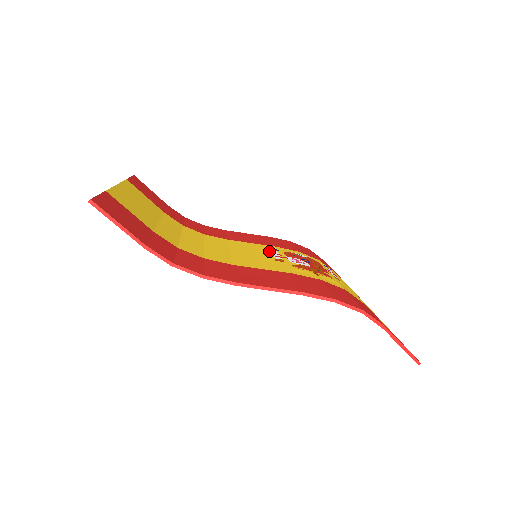
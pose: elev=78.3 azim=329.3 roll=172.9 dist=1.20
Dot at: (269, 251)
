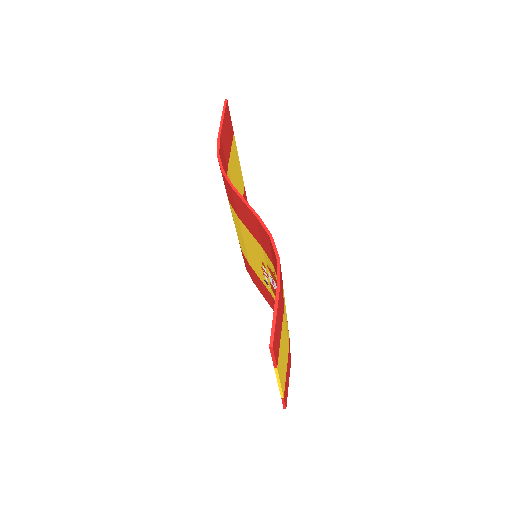
Dot at: occluded
